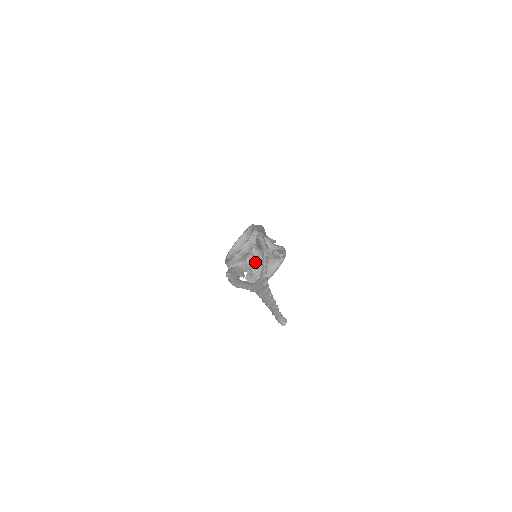
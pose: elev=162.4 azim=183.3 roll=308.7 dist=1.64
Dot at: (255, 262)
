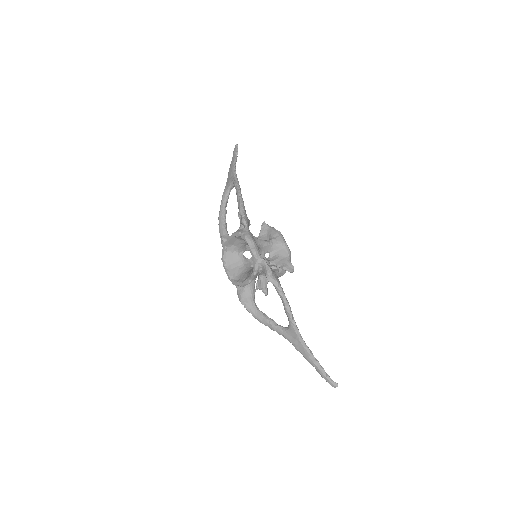
Dot at: (261, 272)
